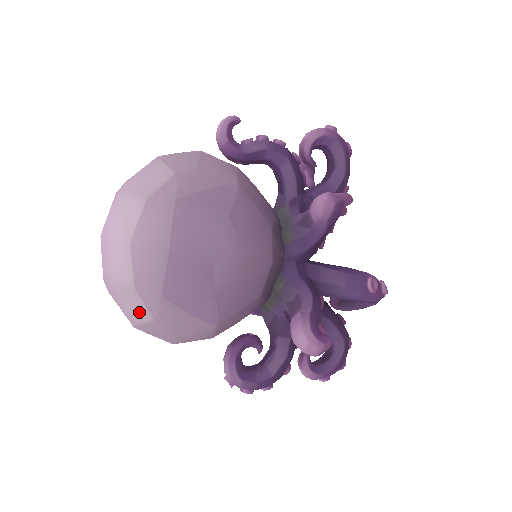
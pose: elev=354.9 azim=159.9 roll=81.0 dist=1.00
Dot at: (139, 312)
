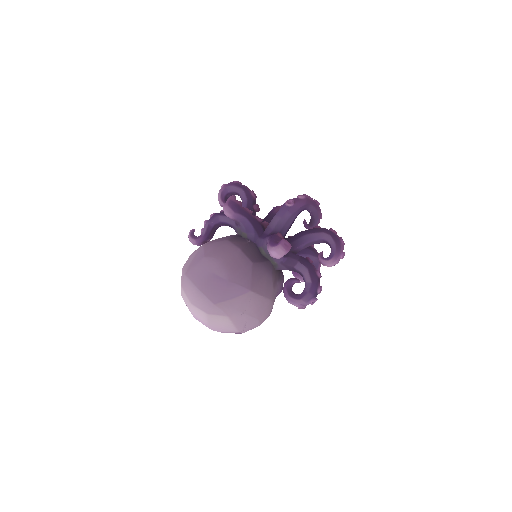
Dot at: (224, 321)
